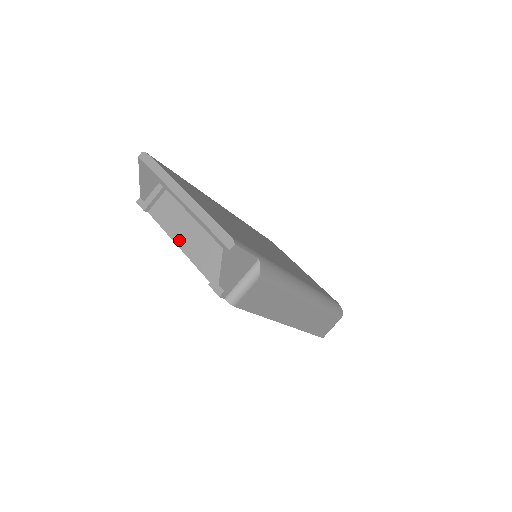
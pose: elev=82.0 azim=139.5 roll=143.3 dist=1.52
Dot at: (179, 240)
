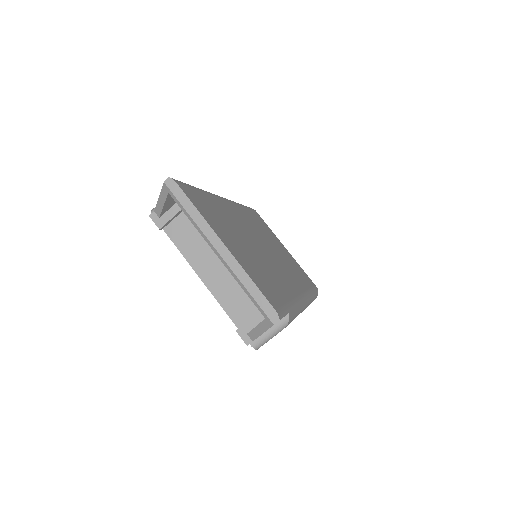
Dot at: (200, 270)
